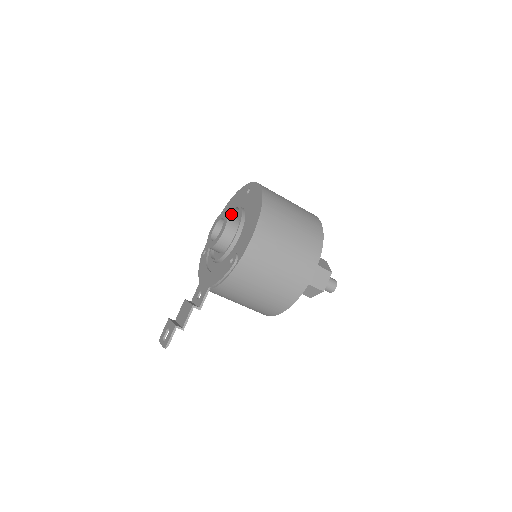
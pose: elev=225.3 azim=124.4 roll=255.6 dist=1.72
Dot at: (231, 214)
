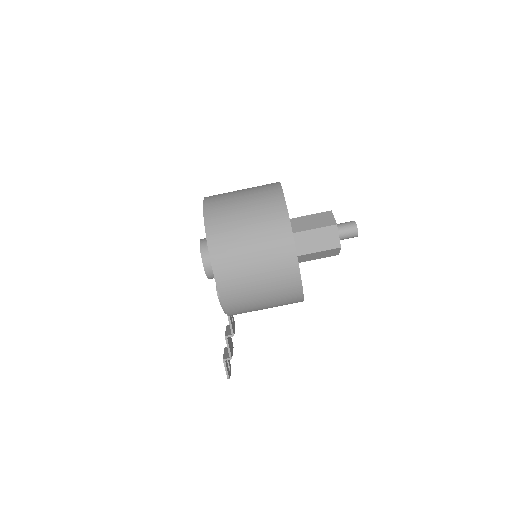
Dot at: (204, 241)
